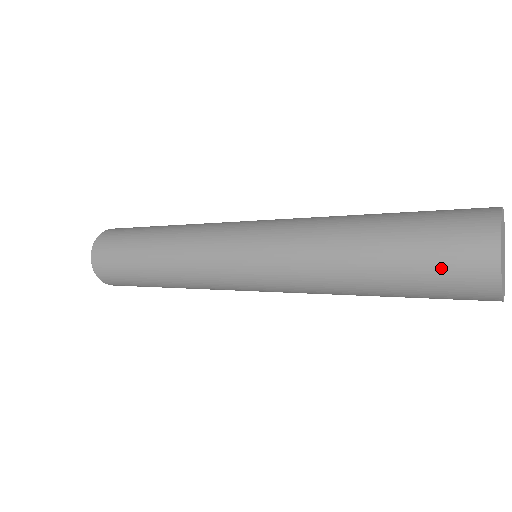
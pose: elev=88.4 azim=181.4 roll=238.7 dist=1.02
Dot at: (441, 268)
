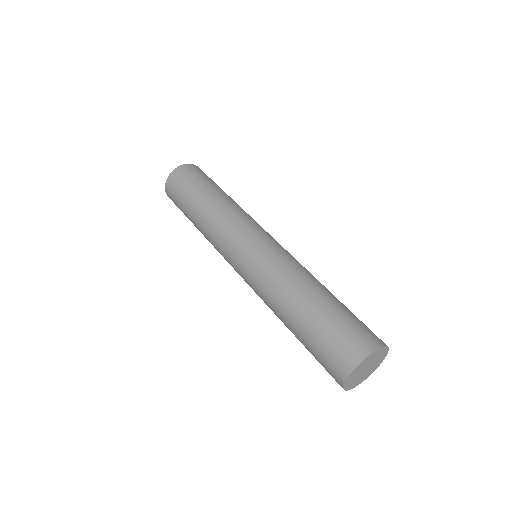
Dot at: (326, 350)
